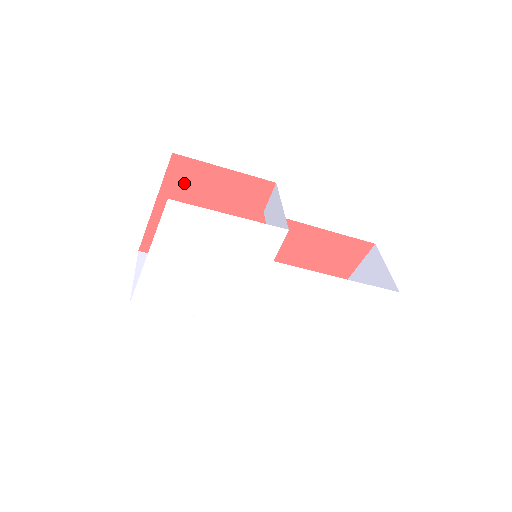
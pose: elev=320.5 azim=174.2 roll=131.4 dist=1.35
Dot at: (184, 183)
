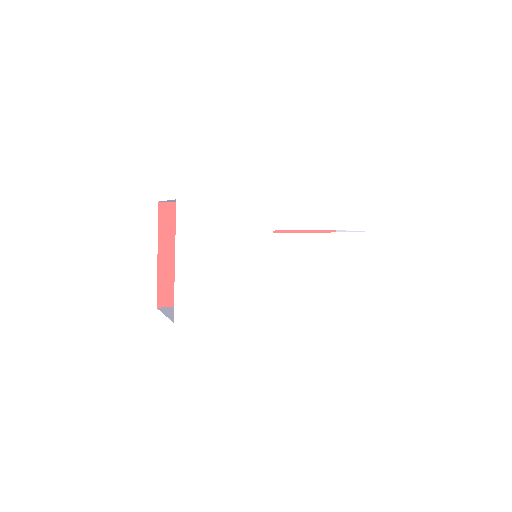
Dot at: (175, 226)
